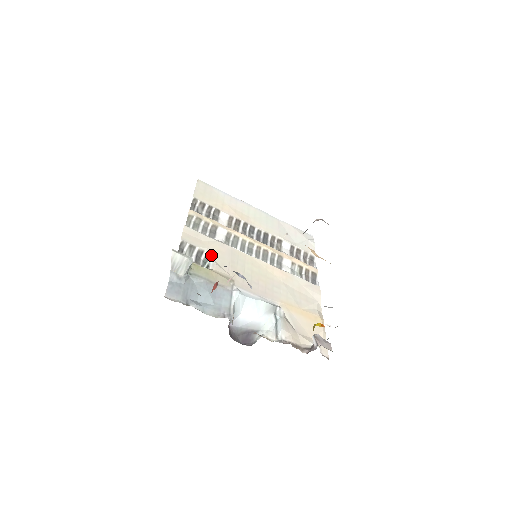
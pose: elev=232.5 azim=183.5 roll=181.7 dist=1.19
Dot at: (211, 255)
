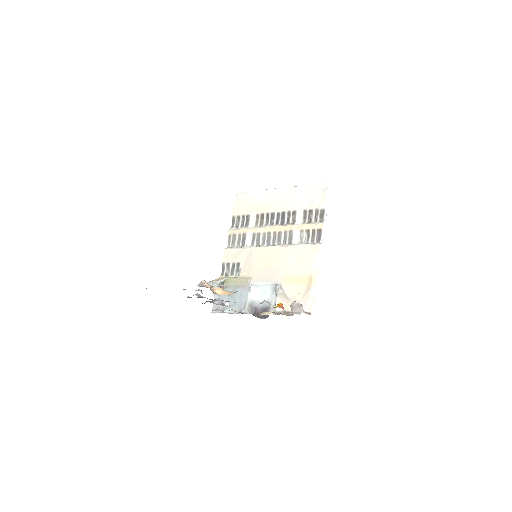
Dot at: (239, 264)
